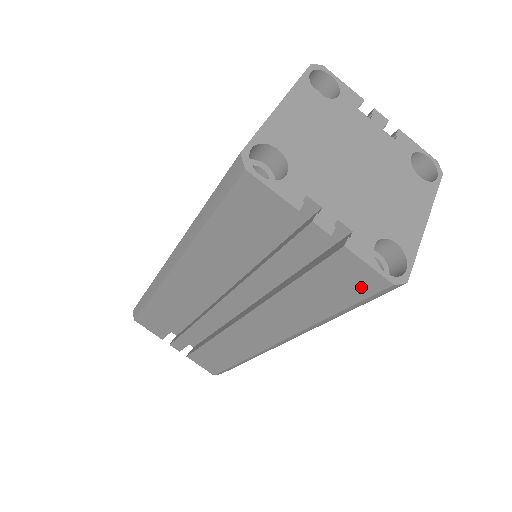
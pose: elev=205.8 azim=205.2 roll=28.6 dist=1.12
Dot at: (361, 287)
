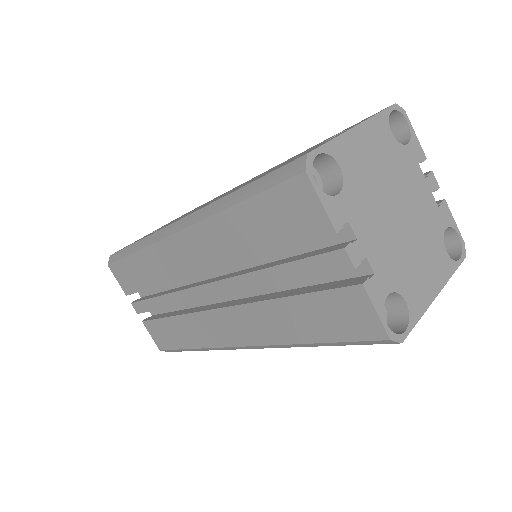
Dot at: (357, 328)
